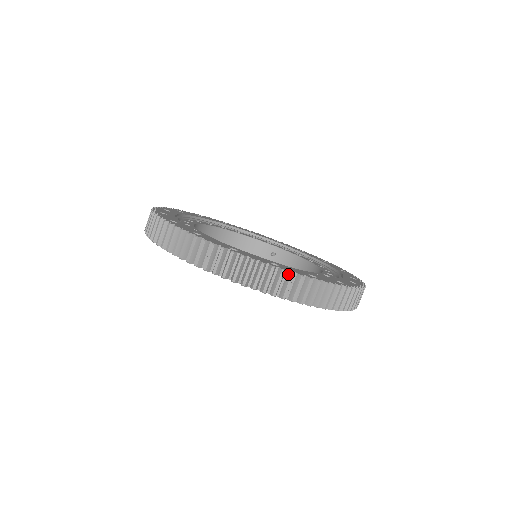
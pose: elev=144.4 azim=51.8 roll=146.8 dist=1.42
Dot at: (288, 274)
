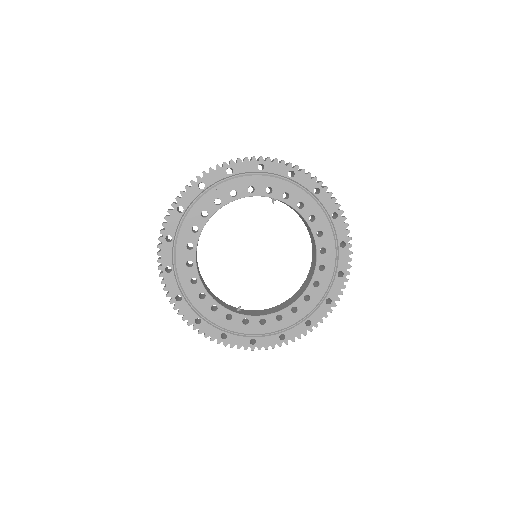
Dot at: occluded
